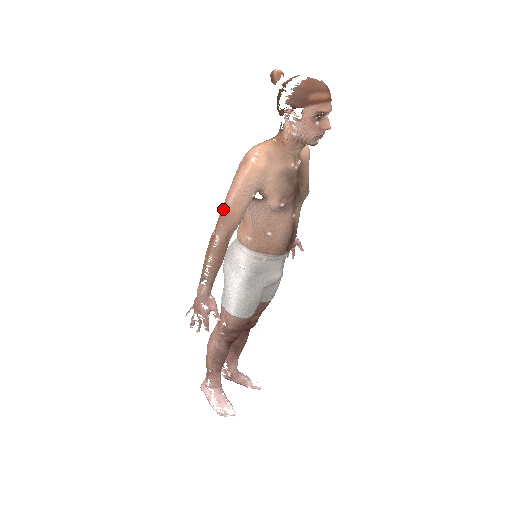
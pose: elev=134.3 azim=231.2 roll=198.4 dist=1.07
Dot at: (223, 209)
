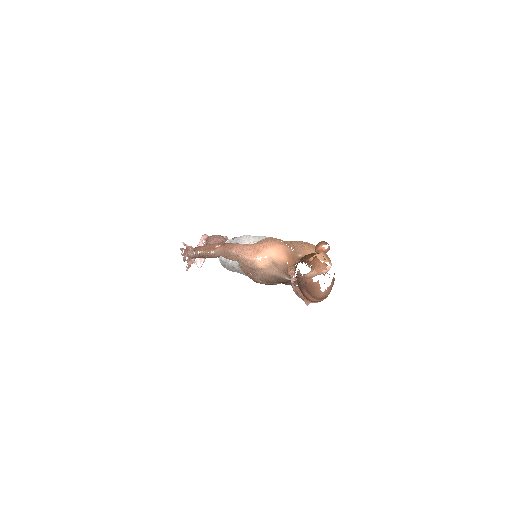
Dot at: (229, 247)
